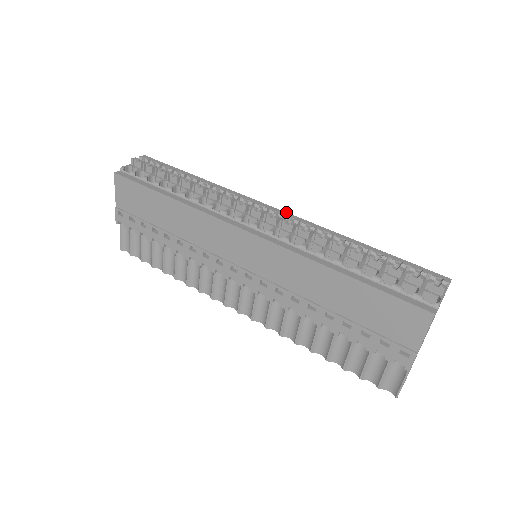
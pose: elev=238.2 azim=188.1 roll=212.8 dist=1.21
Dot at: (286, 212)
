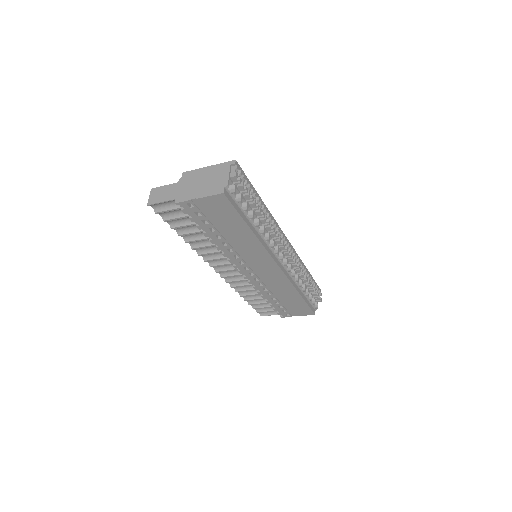
Dot at: occluded
